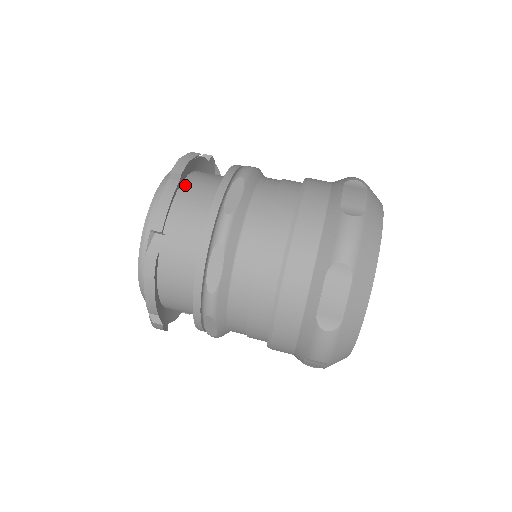
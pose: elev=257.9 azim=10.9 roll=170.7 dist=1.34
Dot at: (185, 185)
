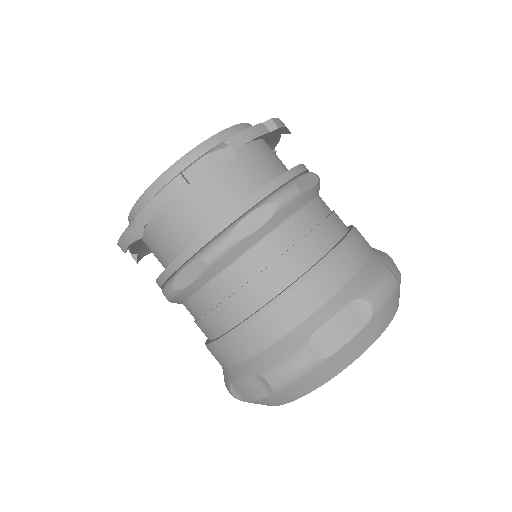
Dot at: (263, 143)
